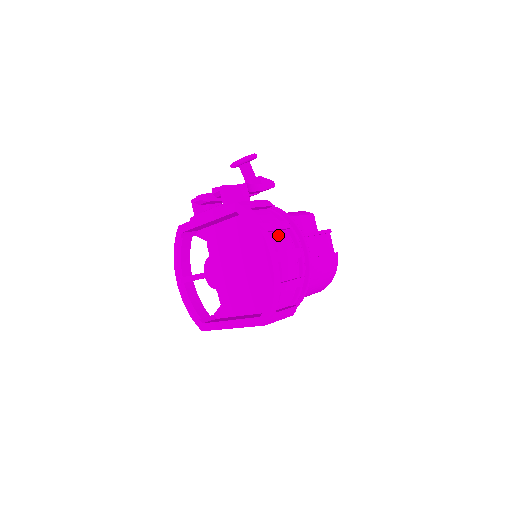
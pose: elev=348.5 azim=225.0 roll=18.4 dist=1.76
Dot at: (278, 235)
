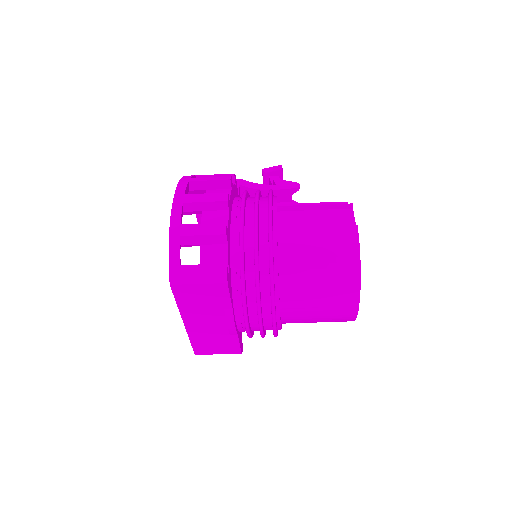
Dot at: (216, 191)
